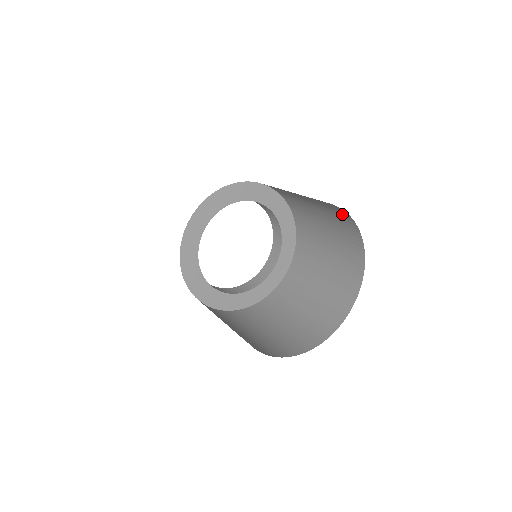
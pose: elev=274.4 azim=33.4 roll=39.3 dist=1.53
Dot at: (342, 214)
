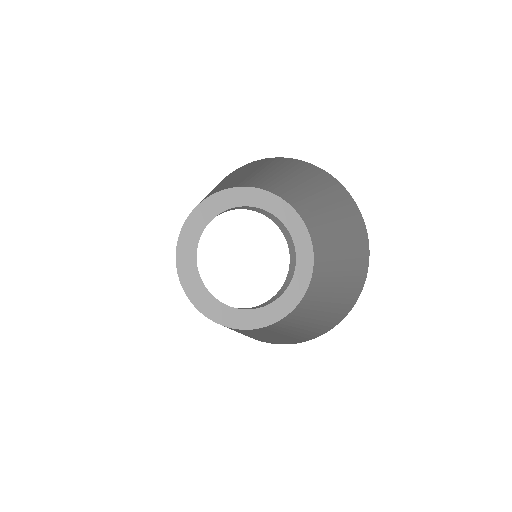
Dot at: (310, 169)
